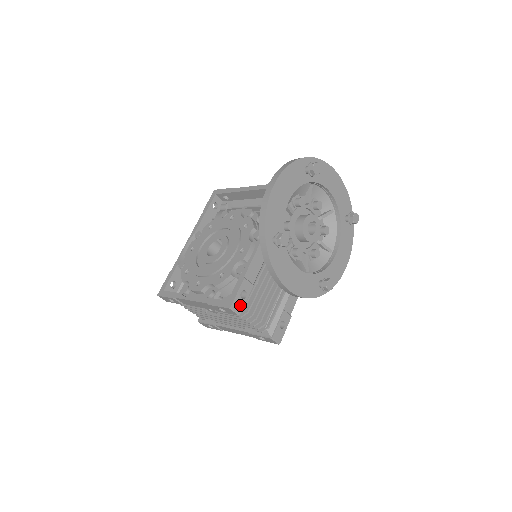
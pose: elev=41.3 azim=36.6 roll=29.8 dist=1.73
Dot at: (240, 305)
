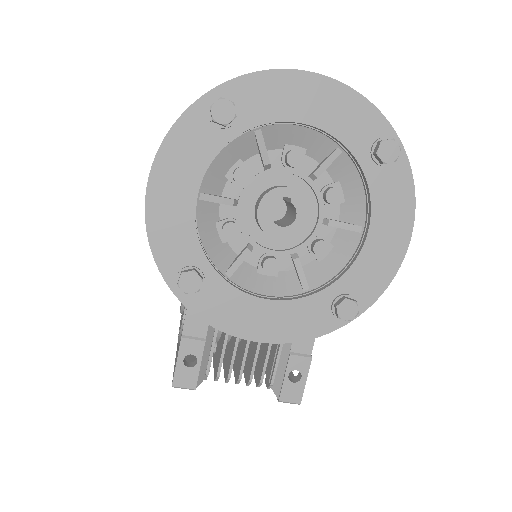
Dot at: (190, 377)
